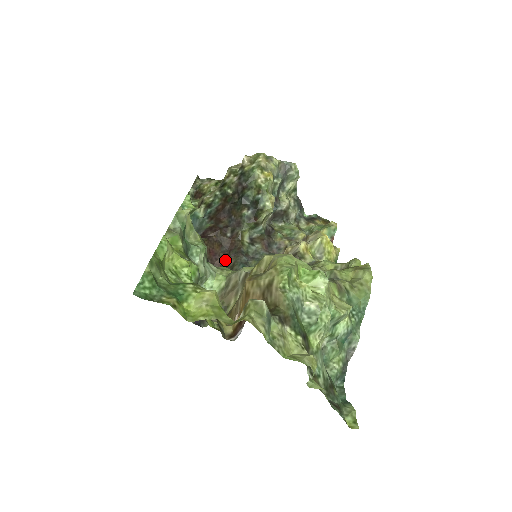
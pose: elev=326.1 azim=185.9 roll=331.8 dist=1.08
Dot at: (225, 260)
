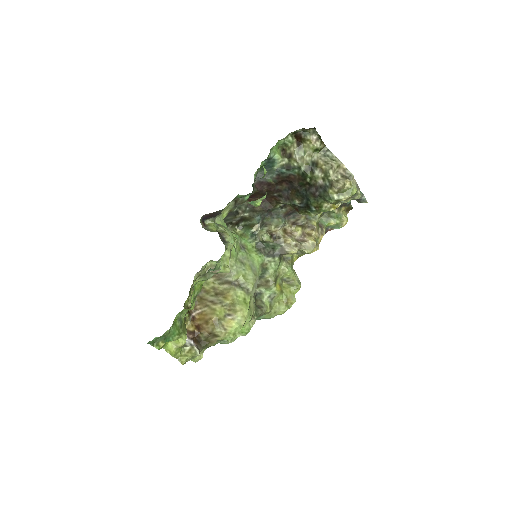
Dot at: occluded
